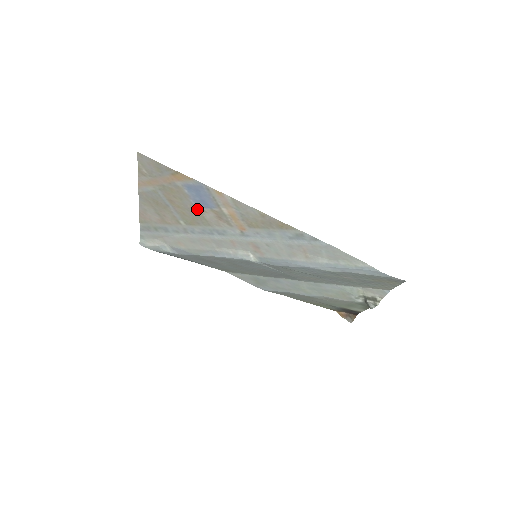
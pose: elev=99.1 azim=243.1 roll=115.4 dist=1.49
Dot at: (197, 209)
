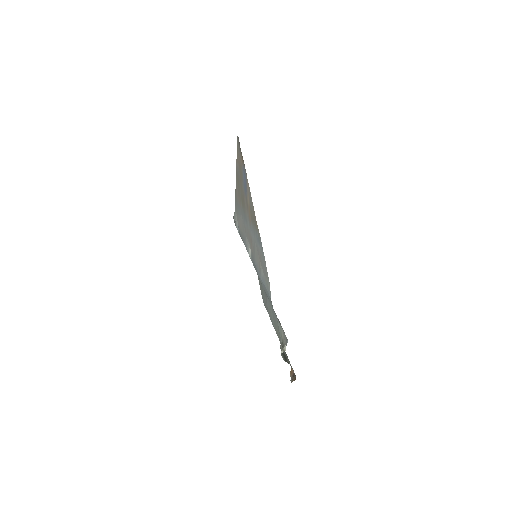
Dot at: (244, 193)
